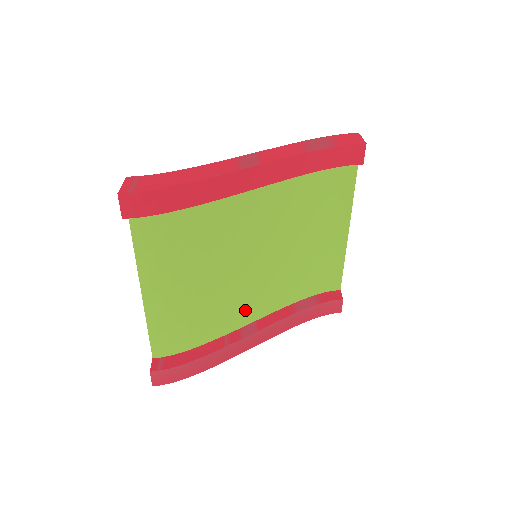
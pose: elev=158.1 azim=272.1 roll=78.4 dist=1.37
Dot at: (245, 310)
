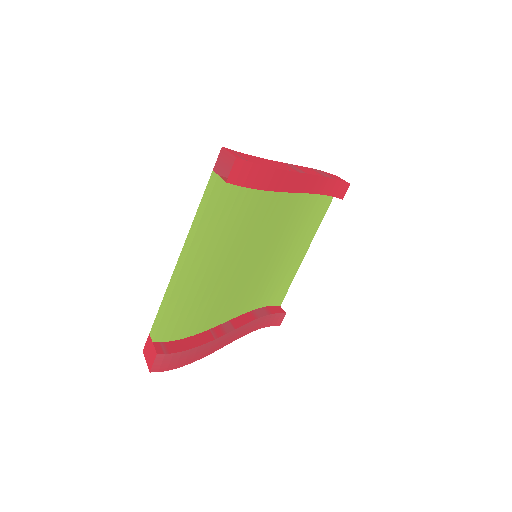
Dot at: (229, 307)
